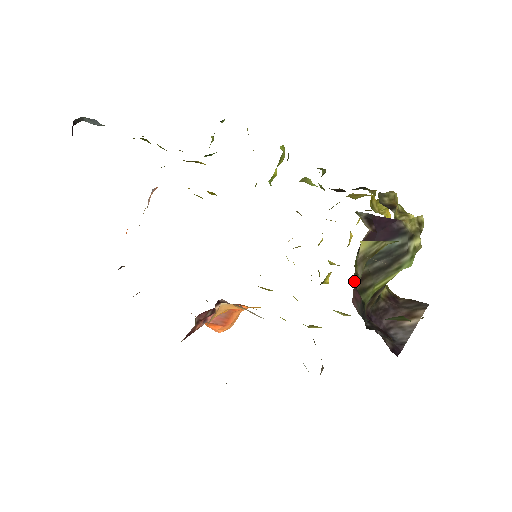
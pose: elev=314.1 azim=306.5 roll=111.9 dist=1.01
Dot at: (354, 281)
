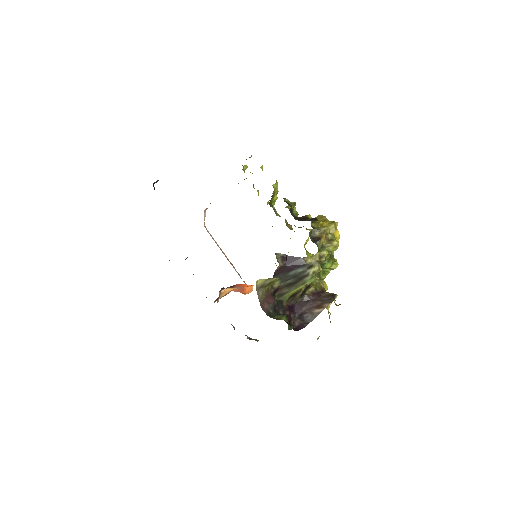
Dot at: (268, 293)
